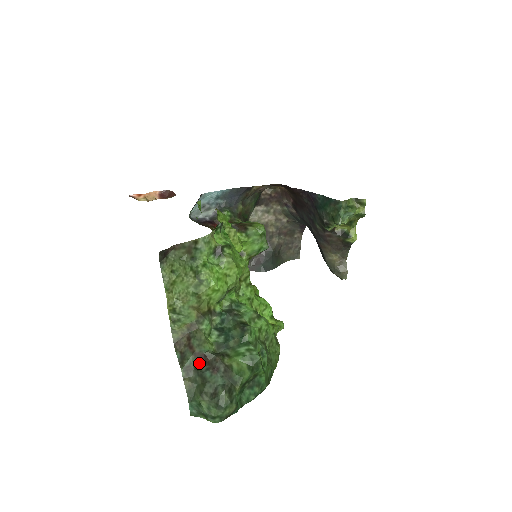
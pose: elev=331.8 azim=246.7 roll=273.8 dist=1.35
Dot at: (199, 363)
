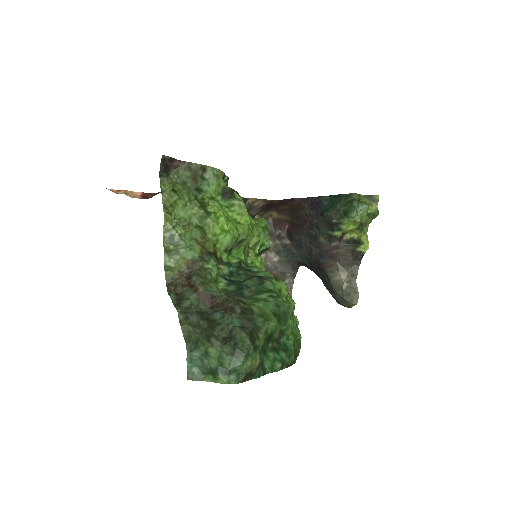
Dot at: (203, 307)
